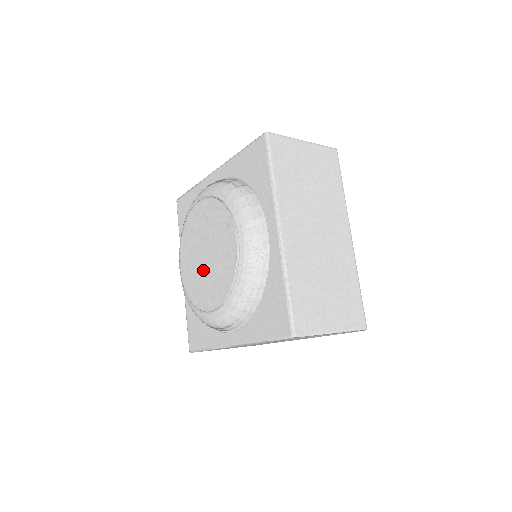
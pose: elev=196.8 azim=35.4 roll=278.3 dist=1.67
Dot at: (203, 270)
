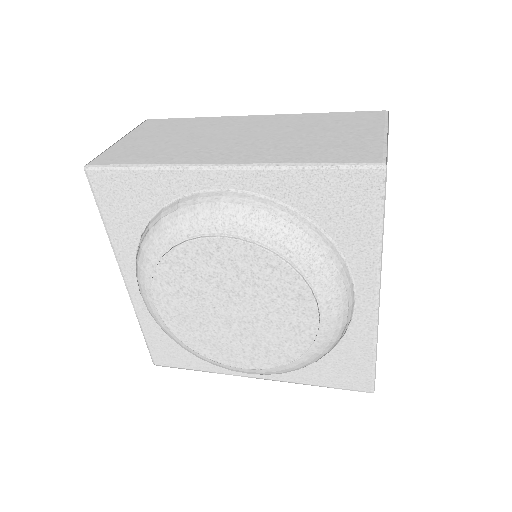
Dot at: (226, 326)
